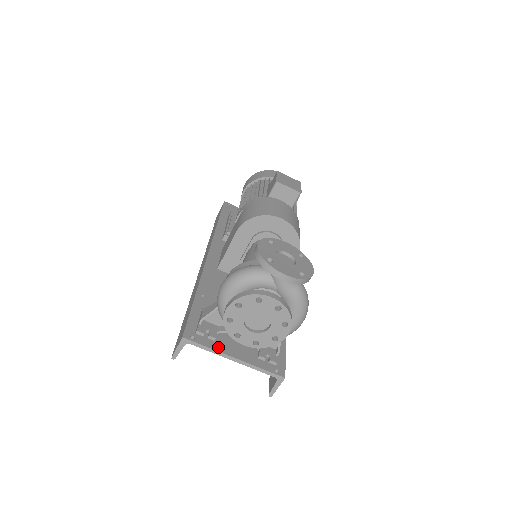
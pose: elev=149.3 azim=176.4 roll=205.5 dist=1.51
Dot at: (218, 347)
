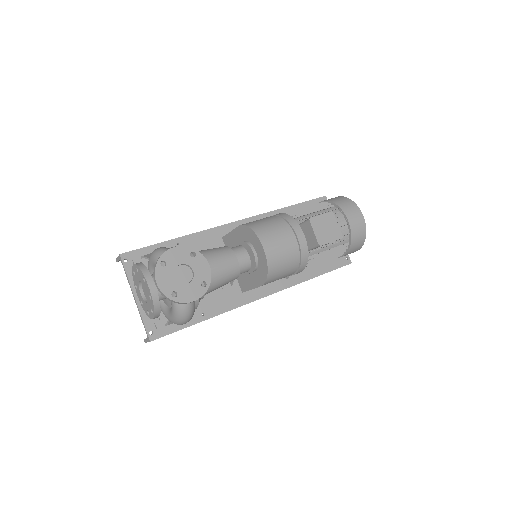
Dot at: occluded
